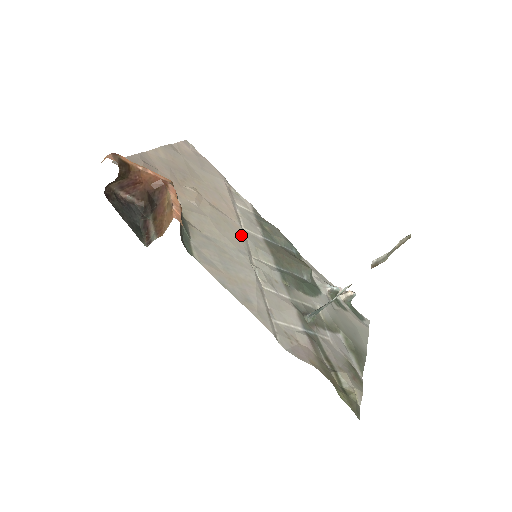
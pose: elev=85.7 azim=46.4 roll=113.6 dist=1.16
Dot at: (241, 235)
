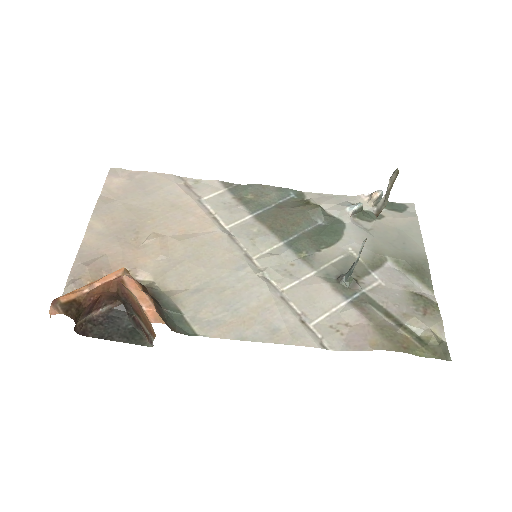
Dot at: (228, 243)
